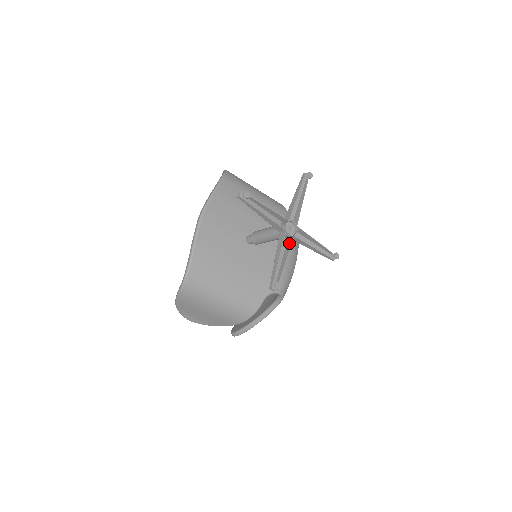
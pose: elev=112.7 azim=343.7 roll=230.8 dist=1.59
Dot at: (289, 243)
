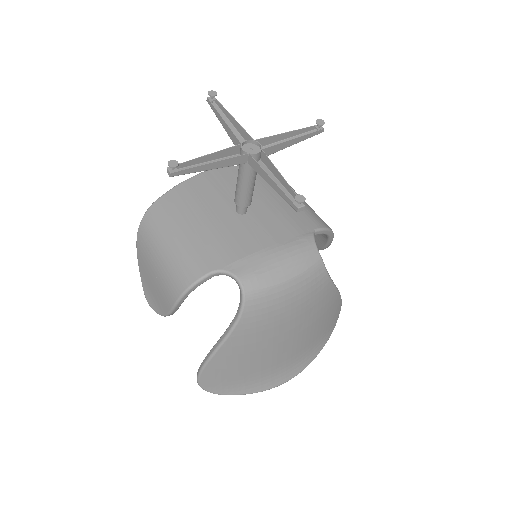
Dot at: (238, 159)
